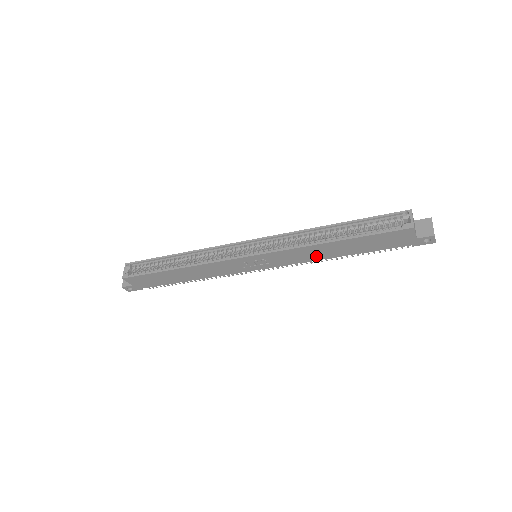
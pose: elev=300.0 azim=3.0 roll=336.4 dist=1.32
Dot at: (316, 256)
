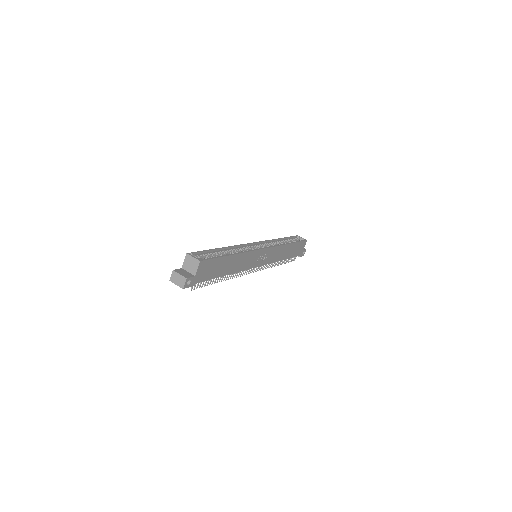
Dot at: (279, 257)
